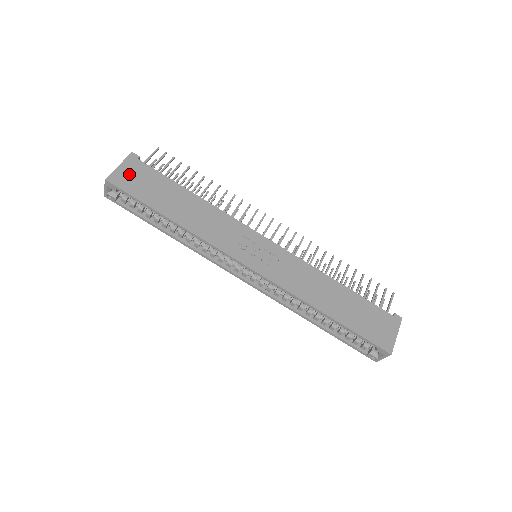
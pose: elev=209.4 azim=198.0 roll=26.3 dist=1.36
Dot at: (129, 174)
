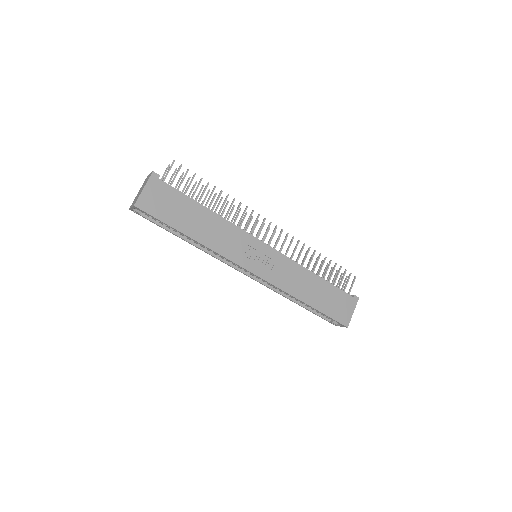
Dot at: (153, 197)
